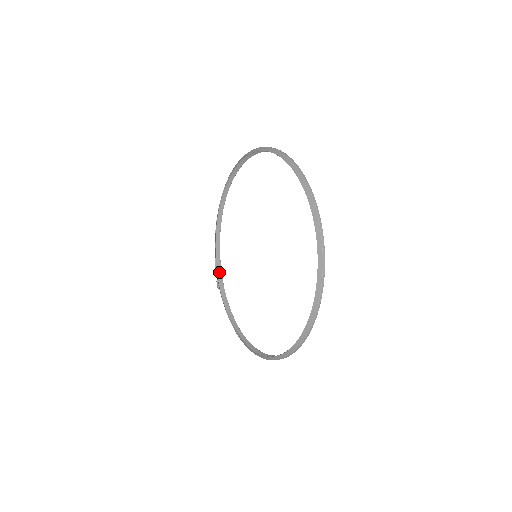
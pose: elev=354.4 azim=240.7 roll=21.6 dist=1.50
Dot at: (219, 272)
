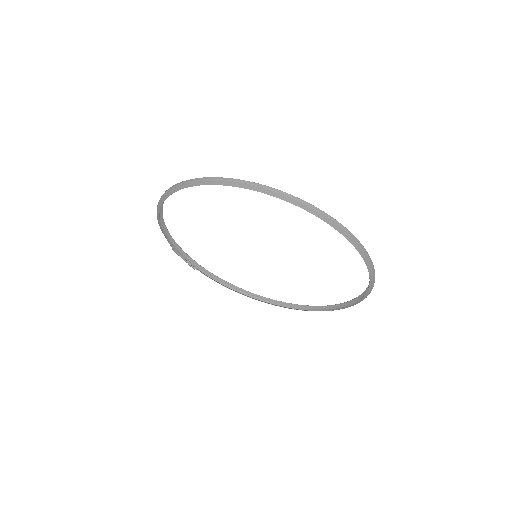
Dot at: (186, 258)
